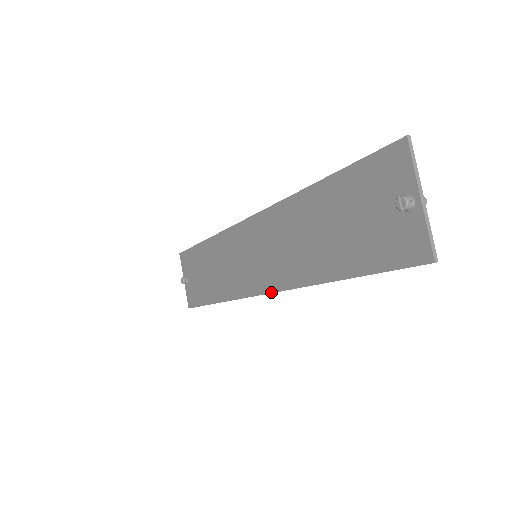
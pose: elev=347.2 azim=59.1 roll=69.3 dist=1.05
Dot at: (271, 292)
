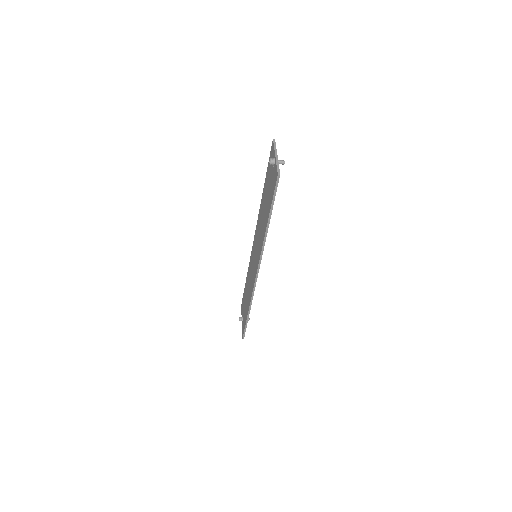
Dot at: (258, 266)
